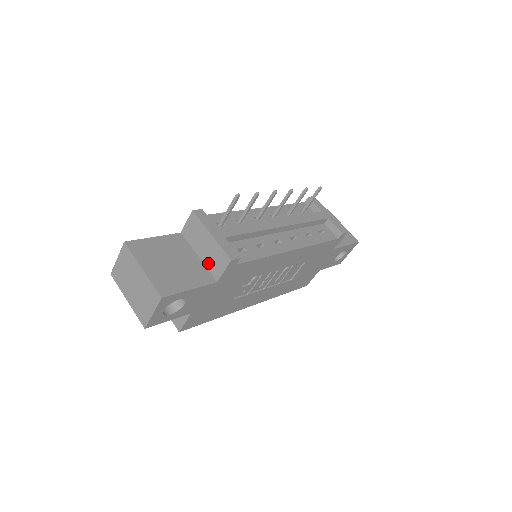
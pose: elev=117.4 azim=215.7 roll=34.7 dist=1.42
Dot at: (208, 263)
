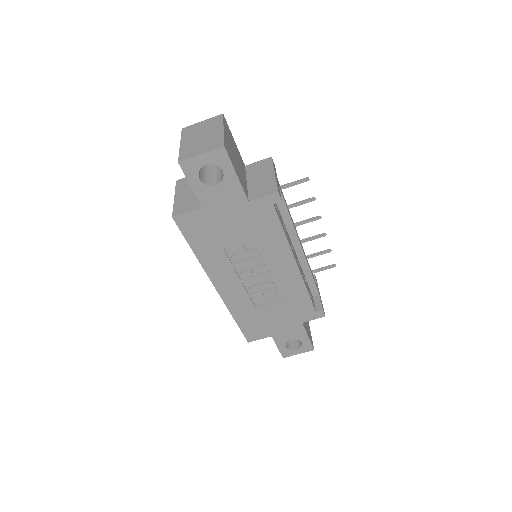
Dot at: (252, 188)
